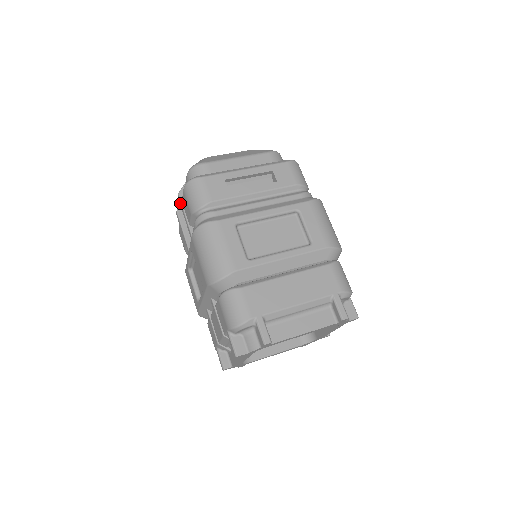
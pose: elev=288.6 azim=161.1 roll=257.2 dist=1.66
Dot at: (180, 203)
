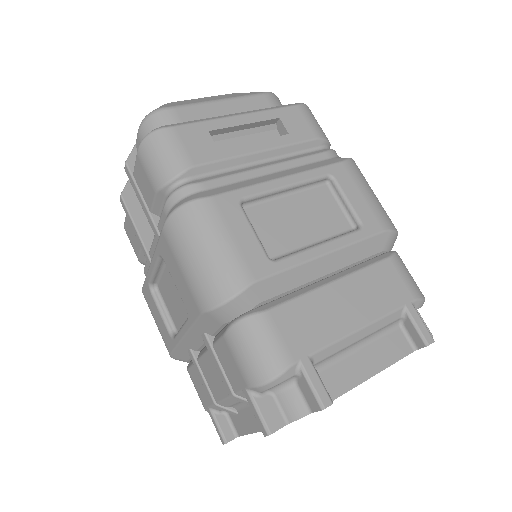
Dot at: (130, 178)
